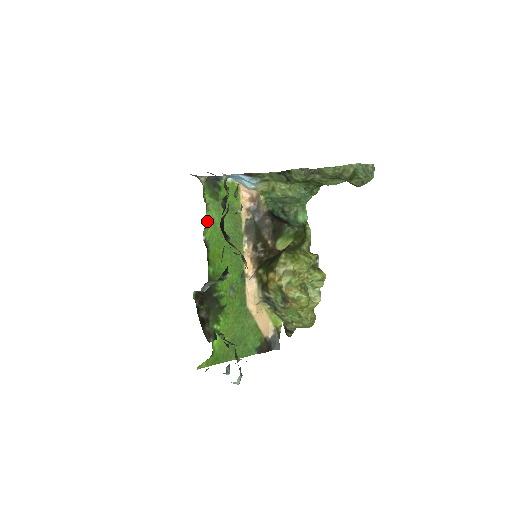
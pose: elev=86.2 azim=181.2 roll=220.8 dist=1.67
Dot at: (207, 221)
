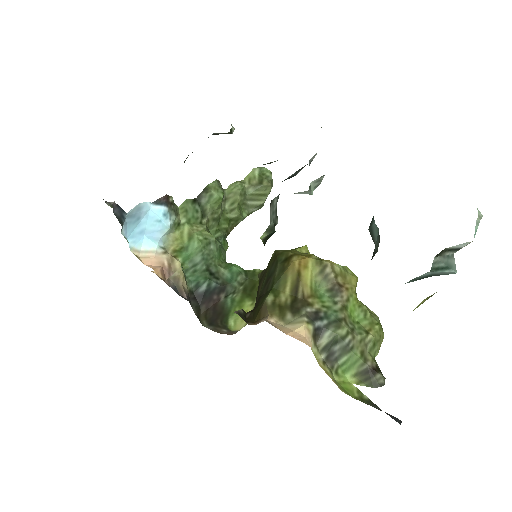
Dot at: occluded
